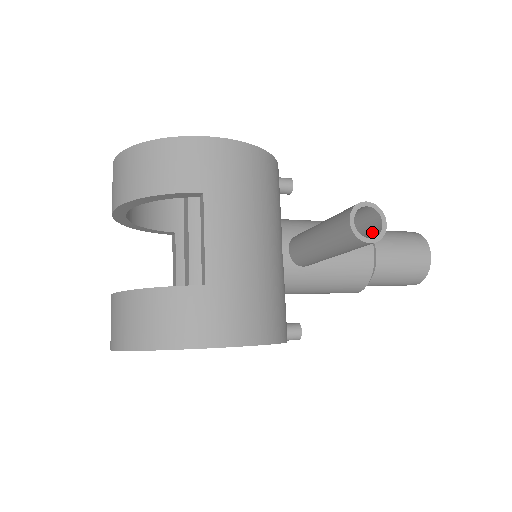
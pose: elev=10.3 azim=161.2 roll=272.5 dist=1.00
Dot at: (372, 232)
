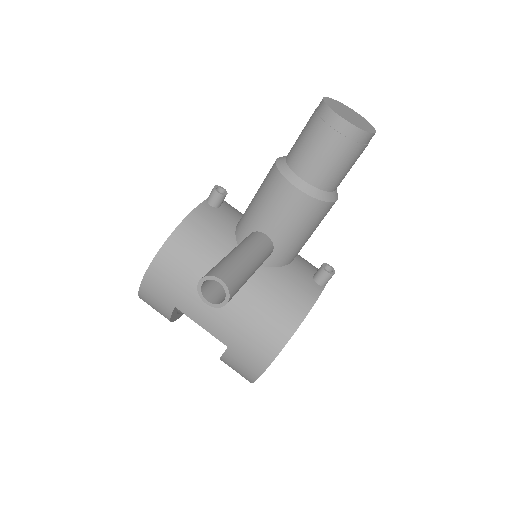
Dot at: (228, 281)
